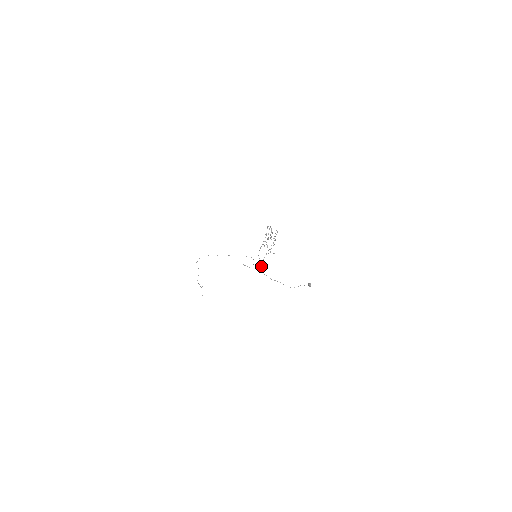
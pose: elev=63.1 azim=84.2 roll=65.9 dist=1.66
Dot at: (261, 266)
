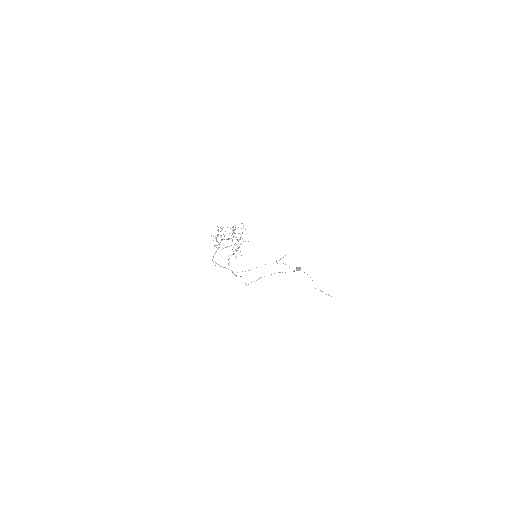
Dot at: (231, 270)
